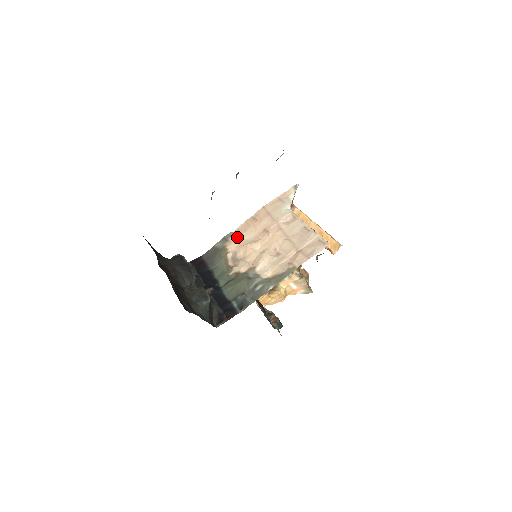
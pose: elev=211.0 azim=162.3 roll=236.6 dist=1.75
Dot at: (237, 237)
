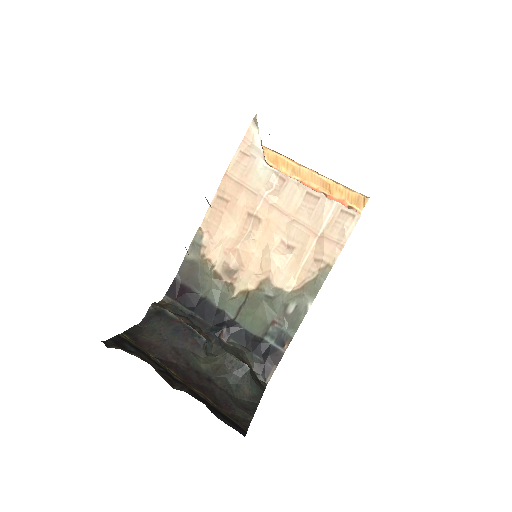
Dot at: (213, 237)
